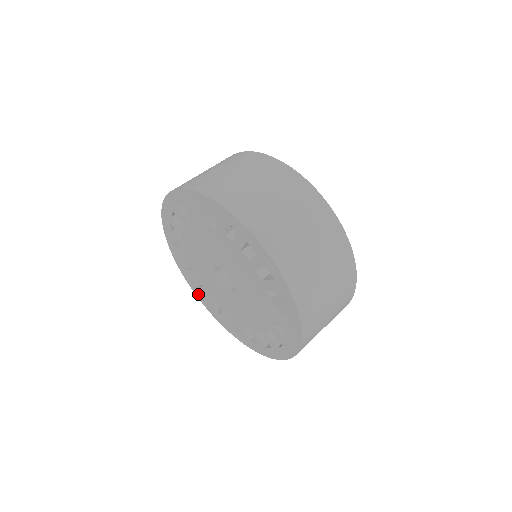
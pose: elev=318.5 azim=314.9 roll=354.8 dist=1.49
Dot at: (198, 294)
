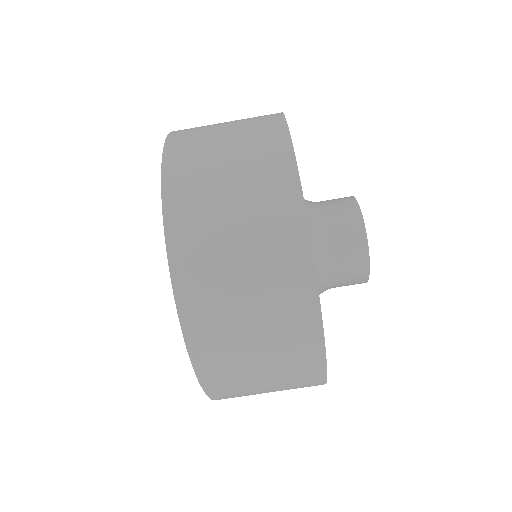
Dot at: occluded
